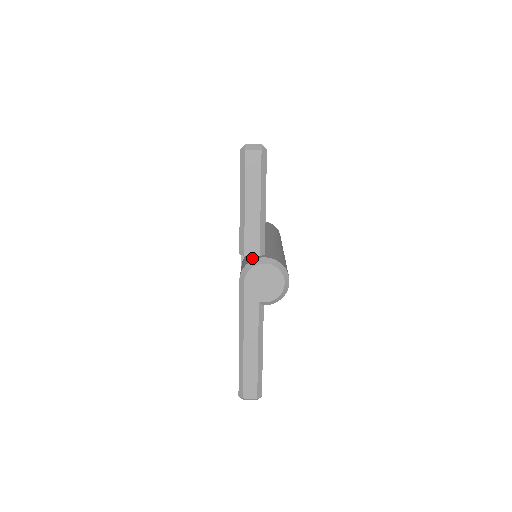
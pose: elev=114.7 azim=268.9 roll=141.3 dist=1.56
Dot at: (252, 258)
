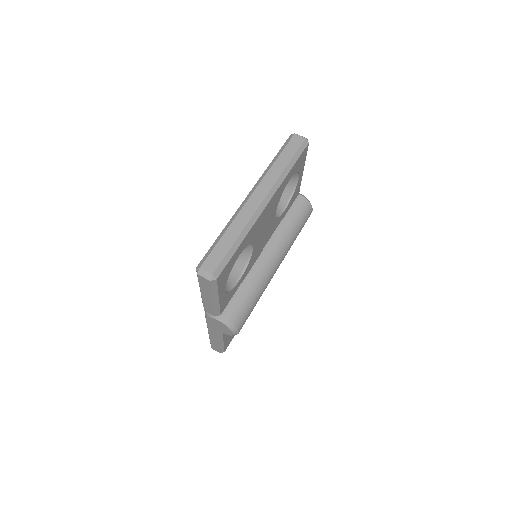
Dot at: occluded
